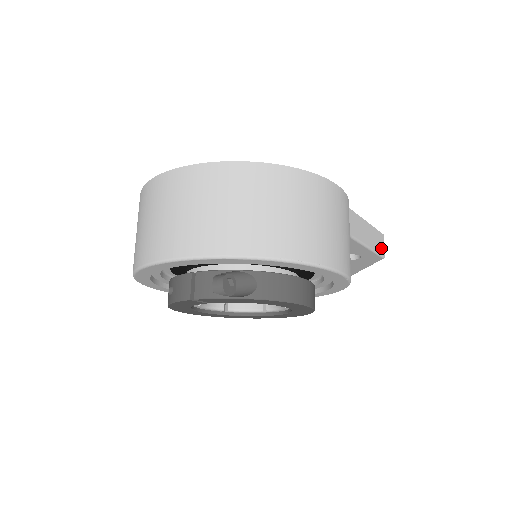
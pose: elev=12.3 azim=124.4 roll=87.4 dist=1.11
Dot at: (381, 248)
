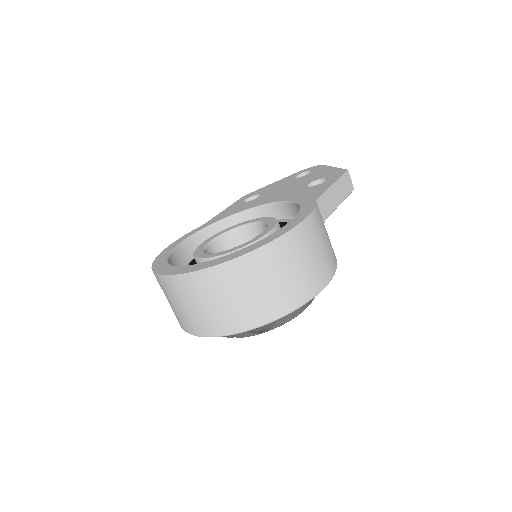
Dot at: (349, 186)
